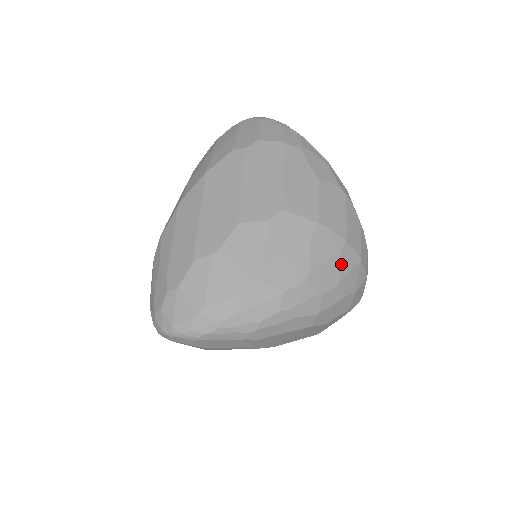
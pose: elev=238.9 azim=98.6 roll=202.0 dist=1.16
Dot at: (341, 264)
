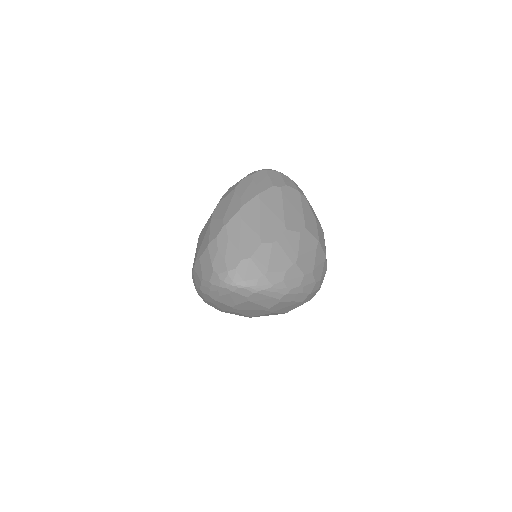
Dot at: (323, 269)
